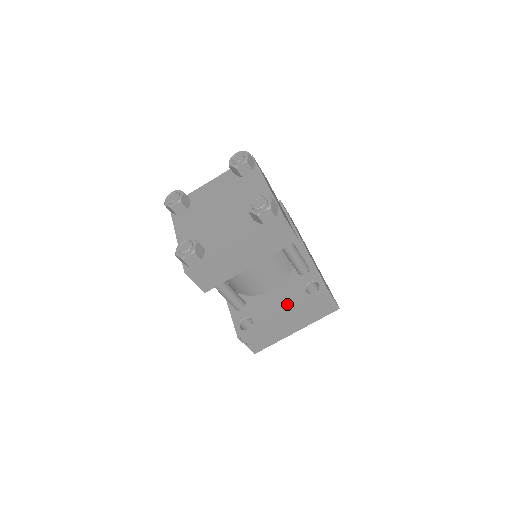
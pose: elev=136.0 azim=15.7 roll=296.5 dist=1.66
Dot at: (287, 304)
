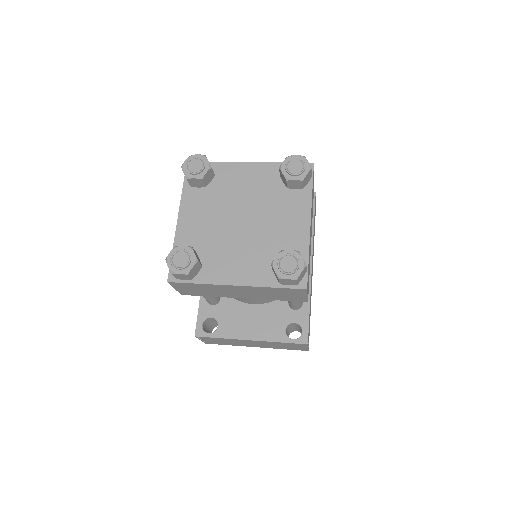
Dot at: (260, 332)
